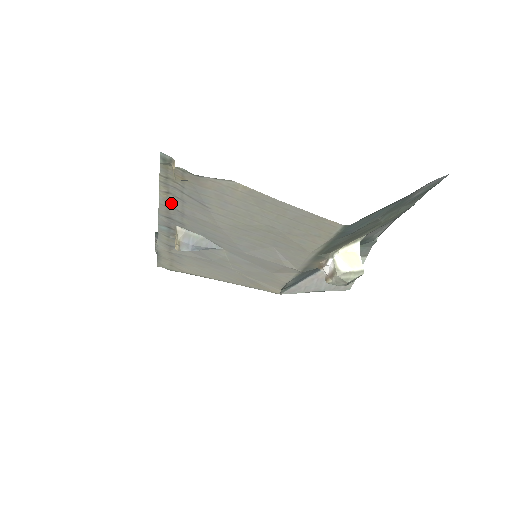
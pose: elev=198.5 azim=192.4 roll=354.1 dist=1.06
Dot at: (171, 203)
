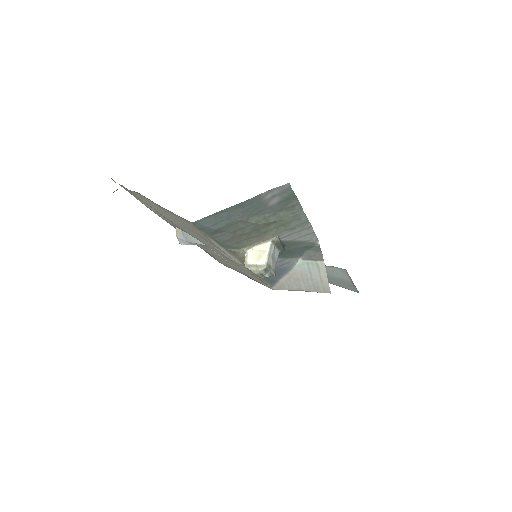
Dot at: (153, 210)
